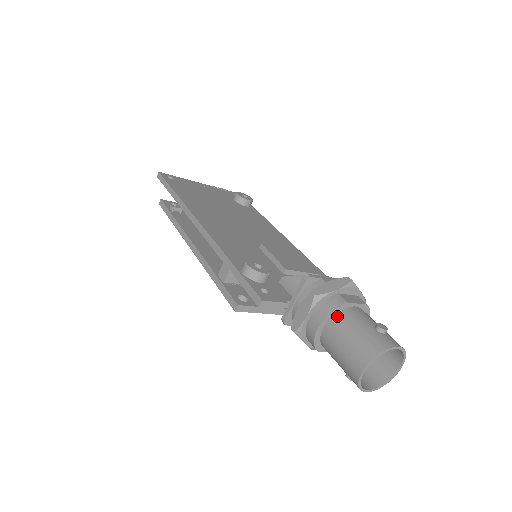
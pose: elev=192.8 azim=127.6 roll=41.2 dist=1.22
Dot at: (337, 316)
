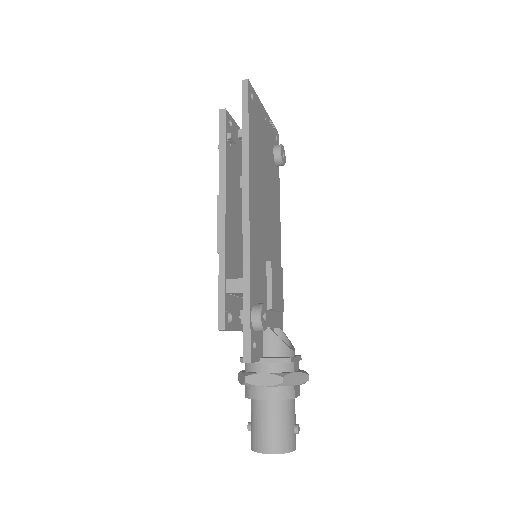
Dot at: (281, 402)
